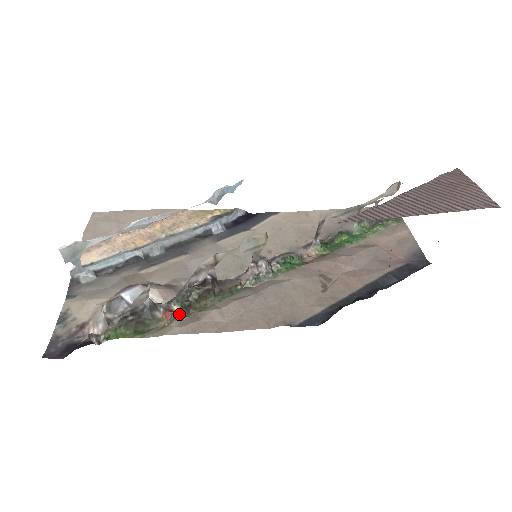
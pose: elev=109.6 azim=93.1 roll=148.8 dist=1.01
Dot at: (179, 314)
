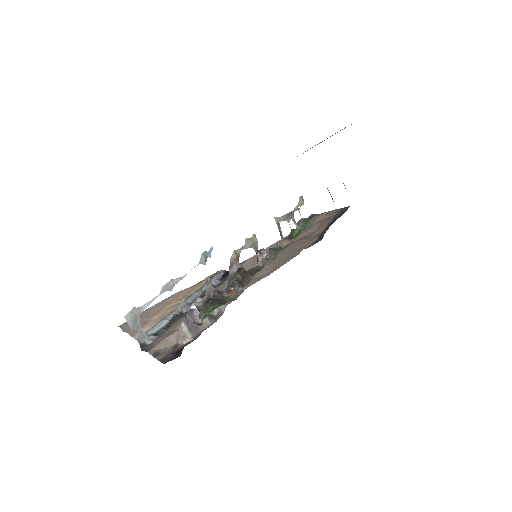
Dot at: (239, 286)
